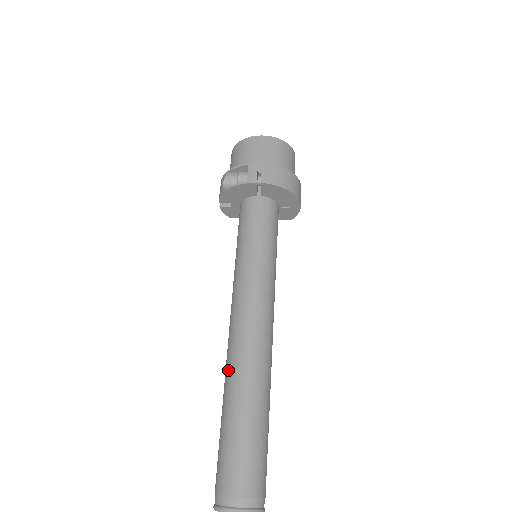
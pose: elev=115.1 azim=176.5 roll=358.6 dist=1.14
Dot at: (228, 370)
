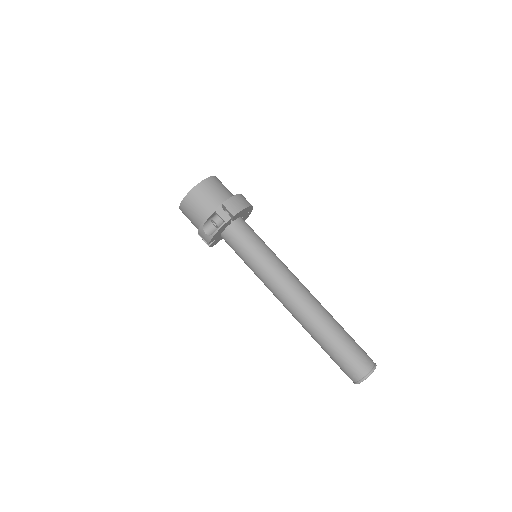
Dot at: (306, 324)
